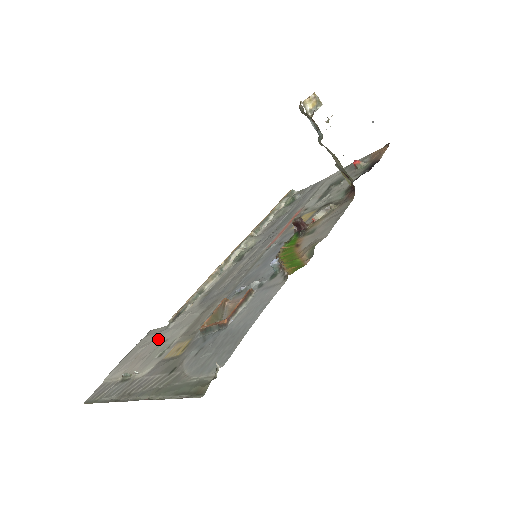
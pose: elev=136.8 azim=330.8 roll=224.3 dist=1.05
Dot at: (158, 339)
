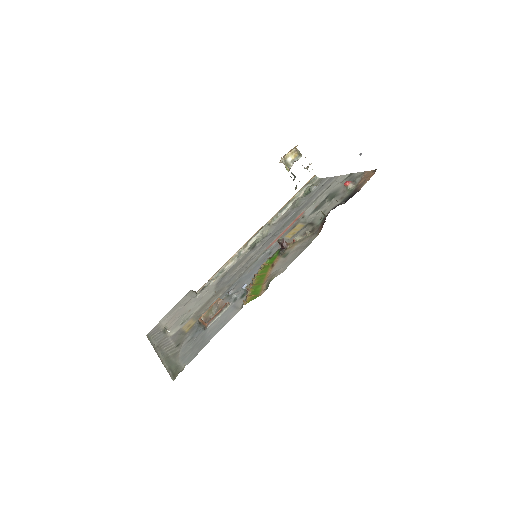
Dot at: (188, 305)
